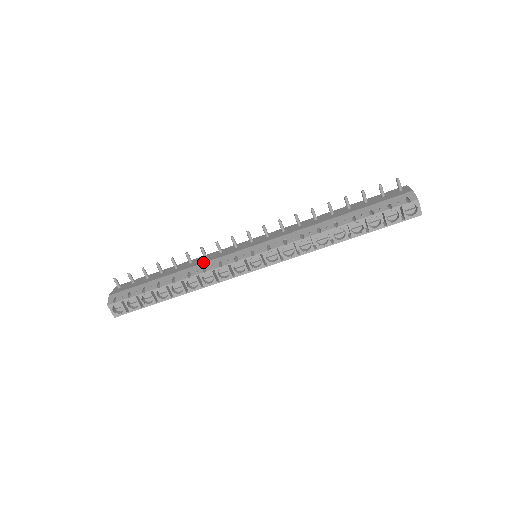
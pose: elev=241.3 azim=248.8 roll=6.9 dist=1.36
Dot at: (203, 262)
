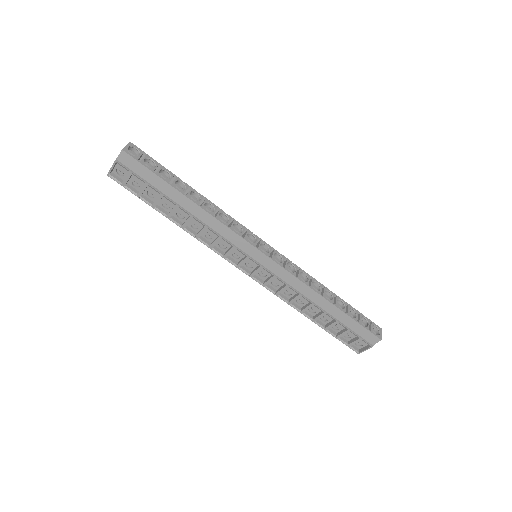
Dot at: occluded
